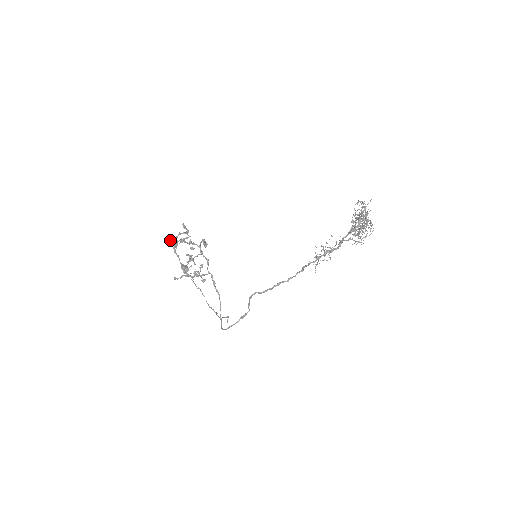
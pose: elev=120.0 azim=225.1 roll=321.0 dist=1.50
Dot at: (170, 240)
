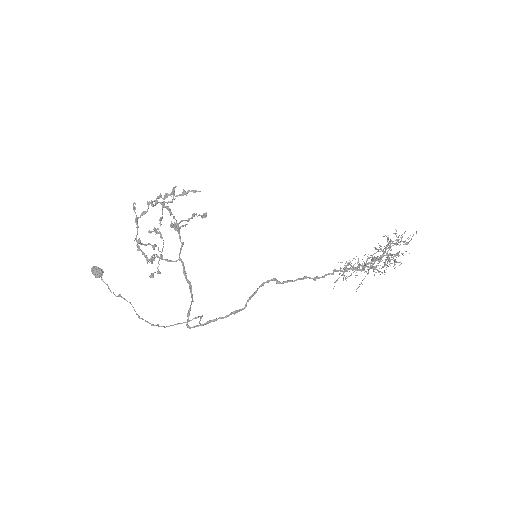
Dot at: occluded
